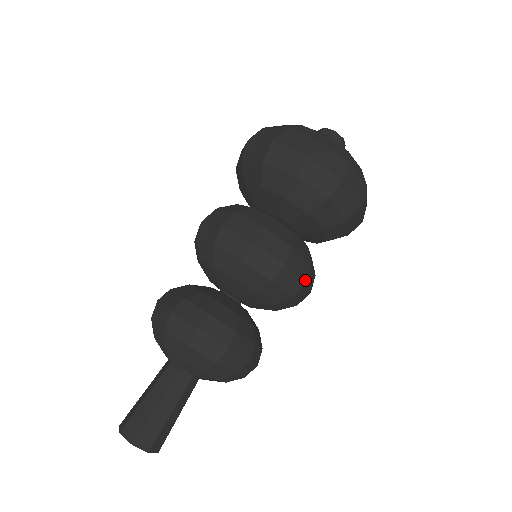
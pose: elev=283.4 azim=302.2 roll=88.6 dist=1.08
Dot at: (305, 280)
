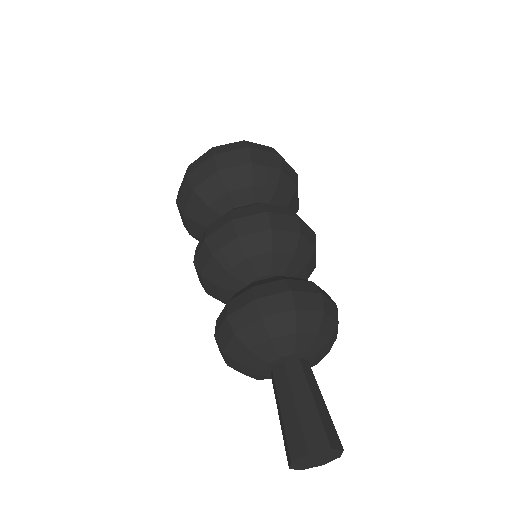
Dot at: (295, 216)
